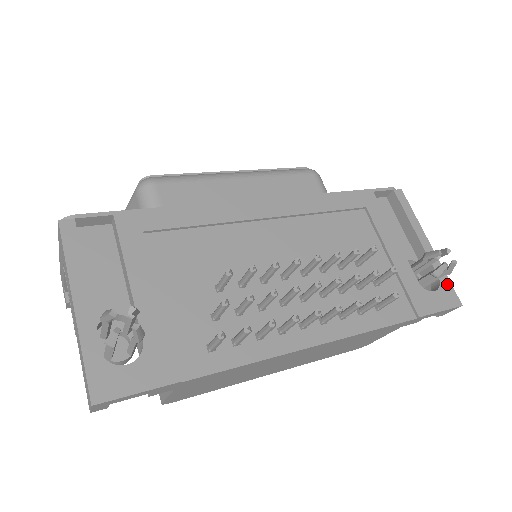
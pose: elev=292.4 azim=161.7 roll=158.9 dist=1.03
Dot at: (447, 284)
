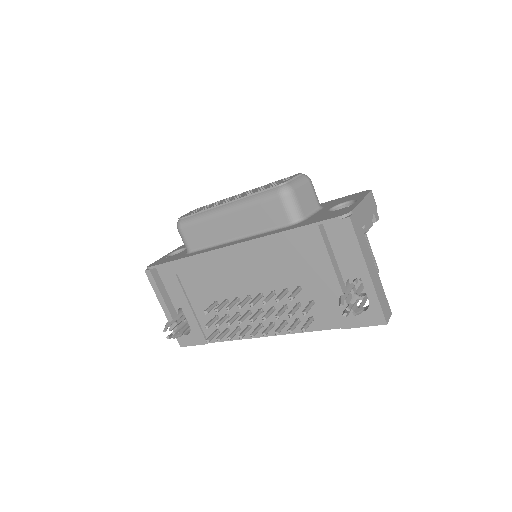
Dot at: (376, 307)
